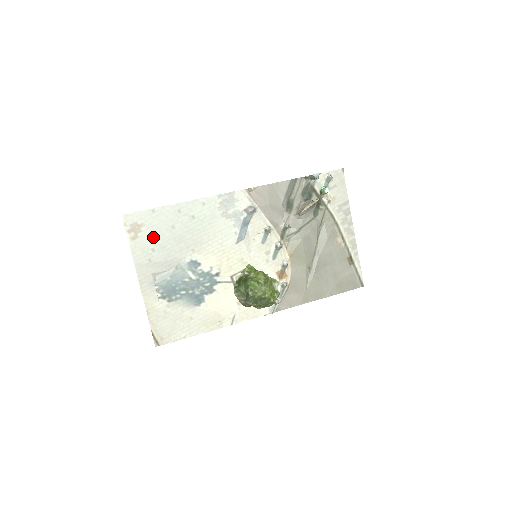
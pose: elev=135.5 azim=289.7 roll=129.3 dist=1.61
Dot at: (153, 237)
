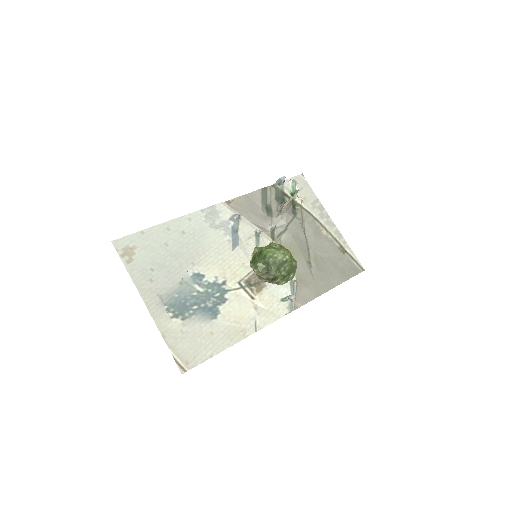
Dot at: (149, 257)
